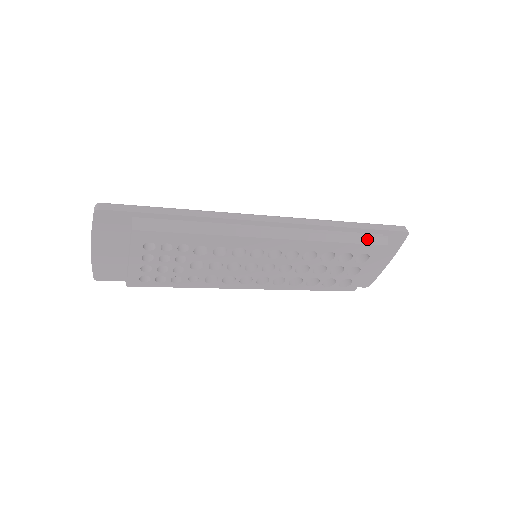
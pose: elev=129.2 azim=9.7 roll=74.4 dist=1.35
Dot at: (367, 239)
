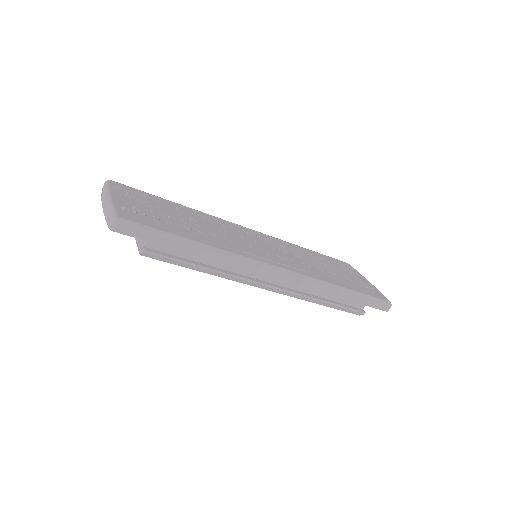
Dot at: (346, 310)
